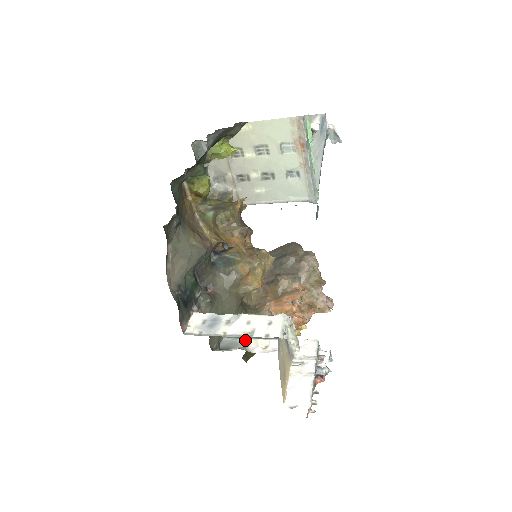
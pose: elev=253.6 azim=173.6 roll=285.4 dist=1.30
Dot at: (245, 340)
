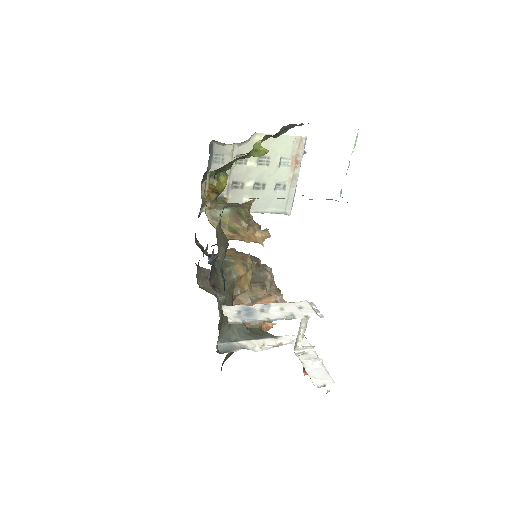
Dot at: (239, 343)
